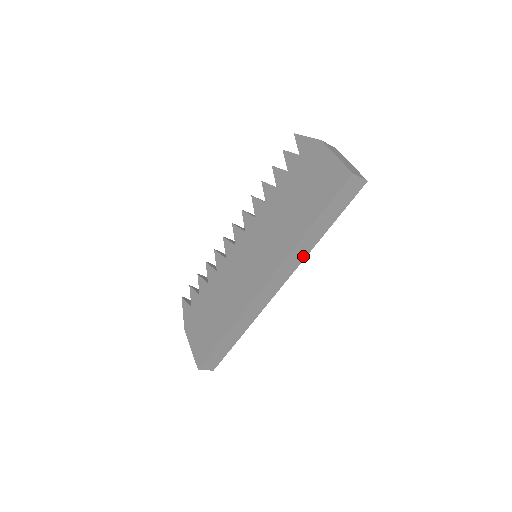
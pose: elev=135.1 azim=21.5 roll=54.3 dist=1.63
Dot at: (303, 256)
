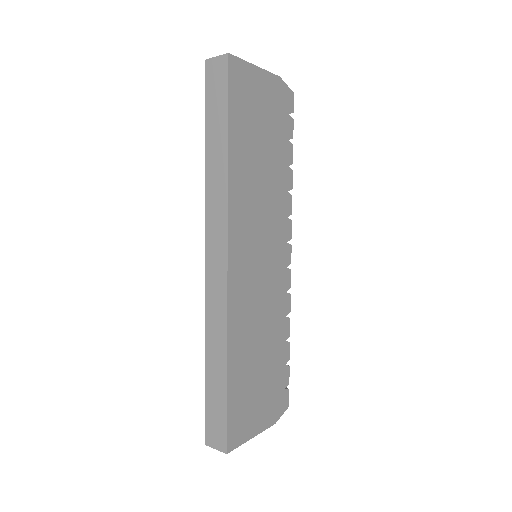
Dot at: (224, 197)
